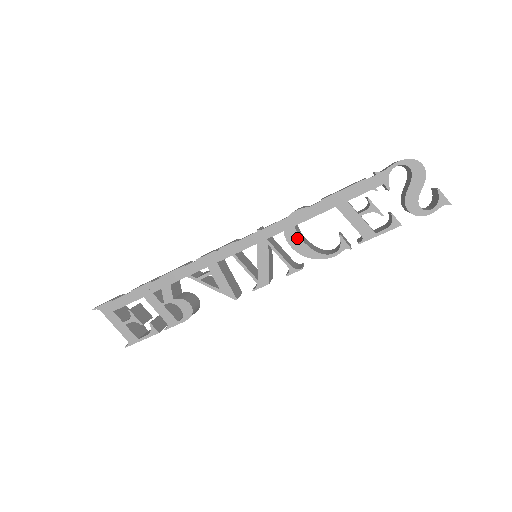
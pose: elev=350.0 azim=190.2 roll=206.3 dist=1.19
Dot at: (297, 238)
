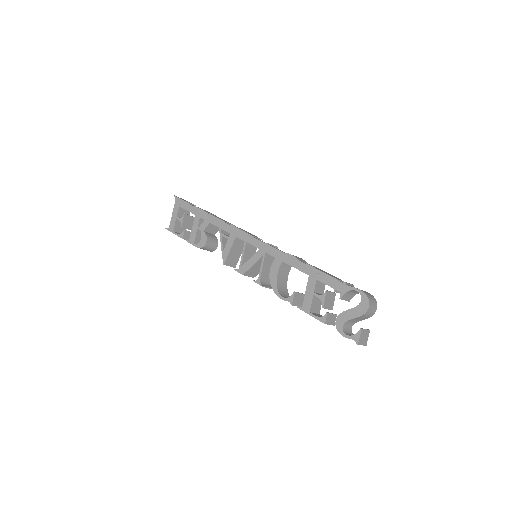
Dot at: (277, 269)
